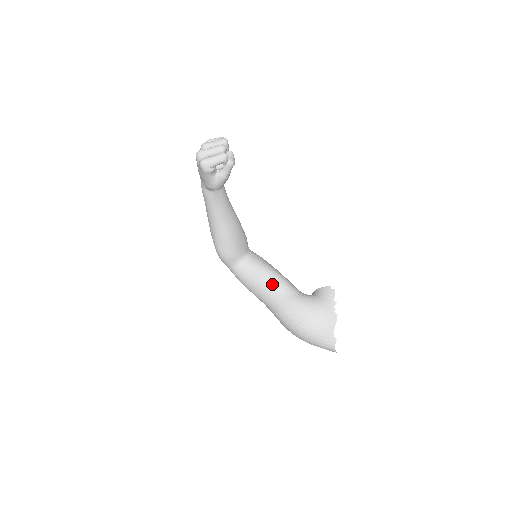
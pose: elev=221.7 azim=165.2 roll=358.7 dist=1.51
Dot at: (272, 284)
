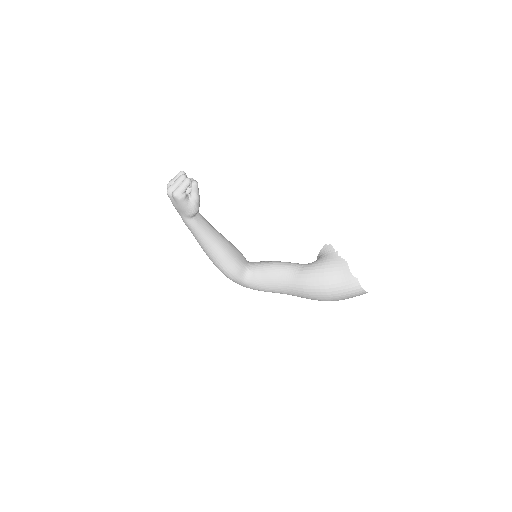
Dot at: (282, 270)
